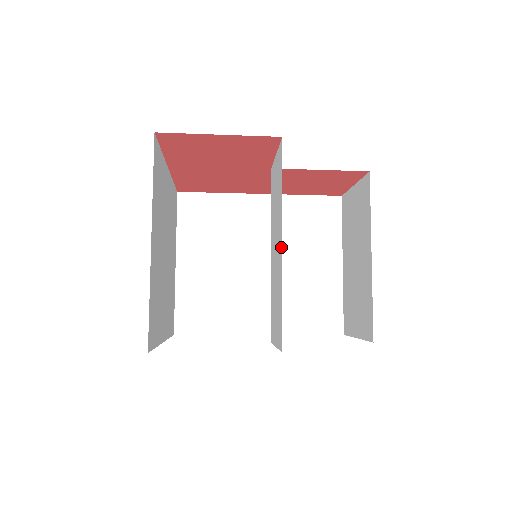
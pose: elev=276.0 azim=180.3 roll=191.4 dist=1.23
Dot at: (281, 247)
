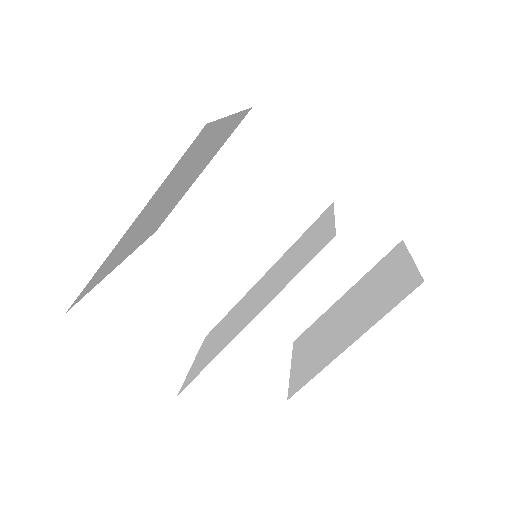
Dot at: (246, 323)
